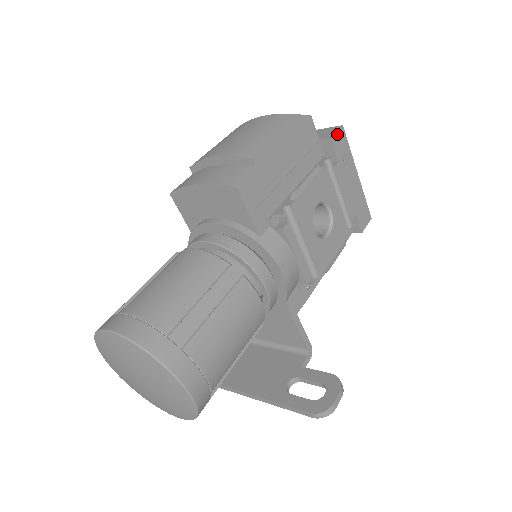
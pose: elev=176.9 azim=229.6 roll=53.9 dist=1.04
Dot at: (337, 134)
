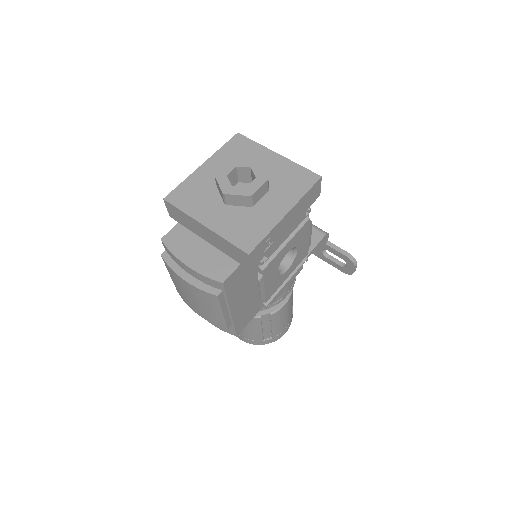
Dot at: (251, 262)
